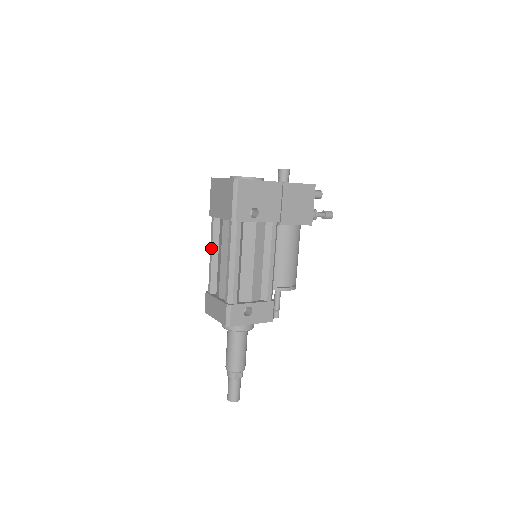
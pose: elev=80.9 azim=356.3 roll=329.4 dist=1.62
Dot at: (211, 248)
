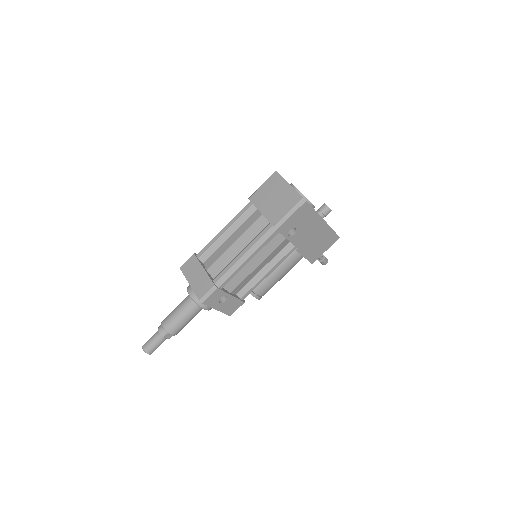
Dot at: (229, 225)
